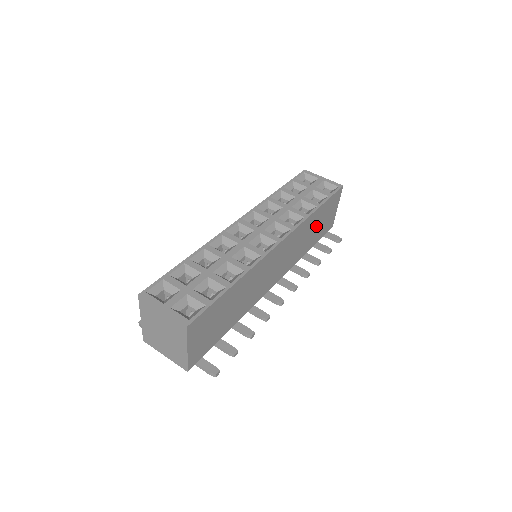
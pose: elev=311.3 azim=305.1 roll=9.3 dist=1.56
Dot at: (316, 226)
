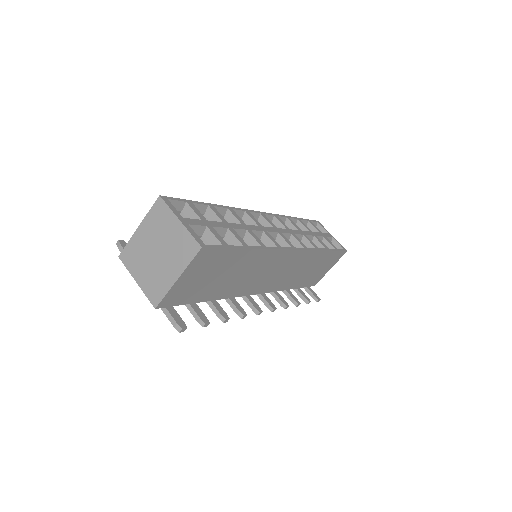
Dot at: (312, 269)
